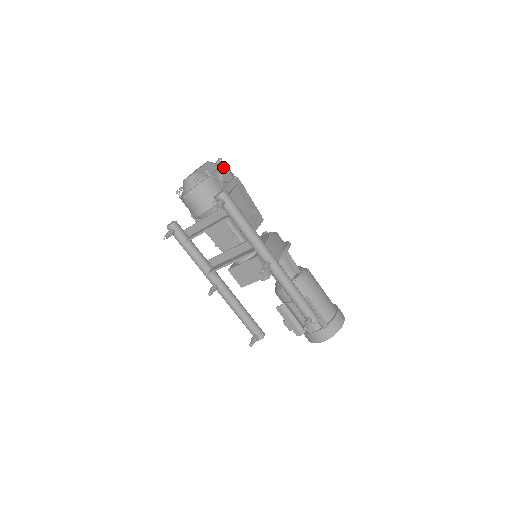
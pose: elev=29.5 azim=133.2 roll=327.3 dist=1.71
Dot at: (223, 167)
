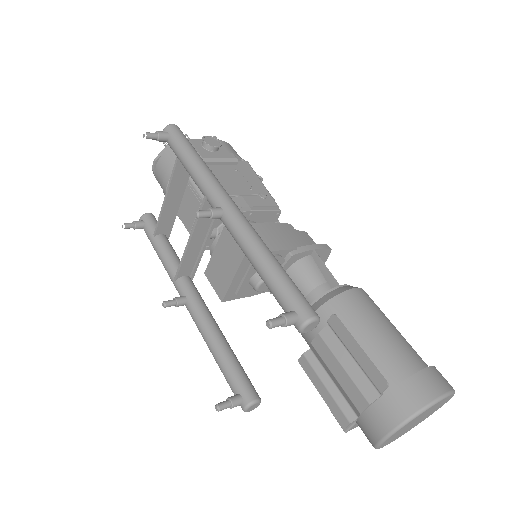
Dot at: occluded
